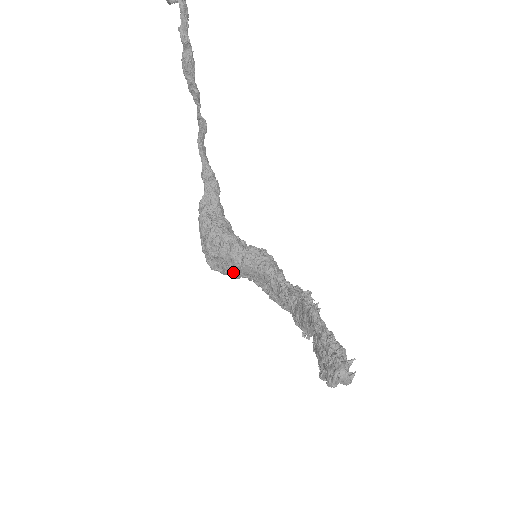
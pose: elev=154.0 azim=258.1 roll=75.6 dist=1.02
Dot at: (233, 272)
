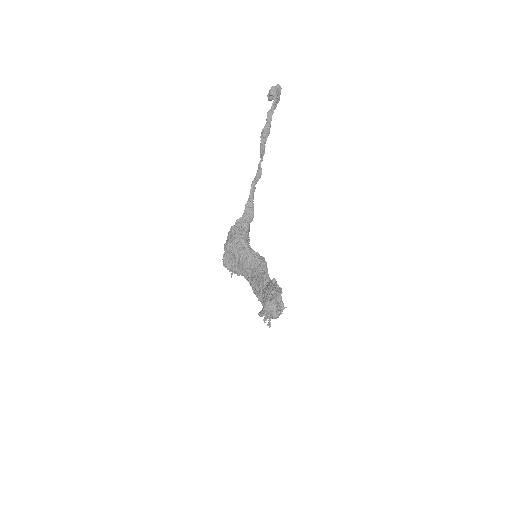
Dot at: (237, 268)
